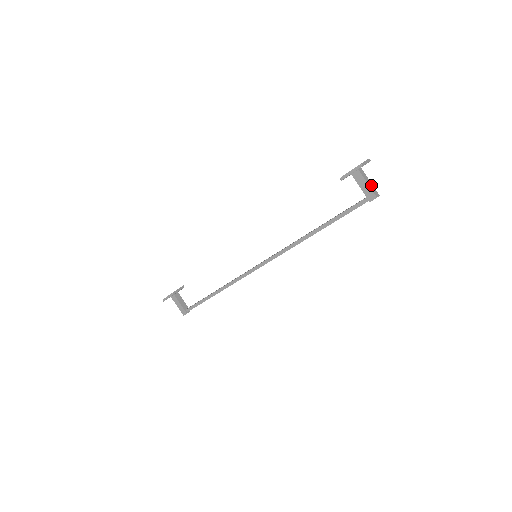
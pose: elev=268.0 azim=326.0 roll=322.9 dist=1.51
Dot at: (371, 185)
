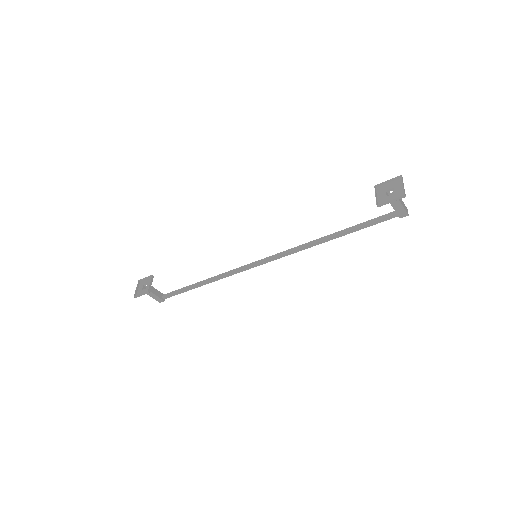
Dot at: (403, 203)
